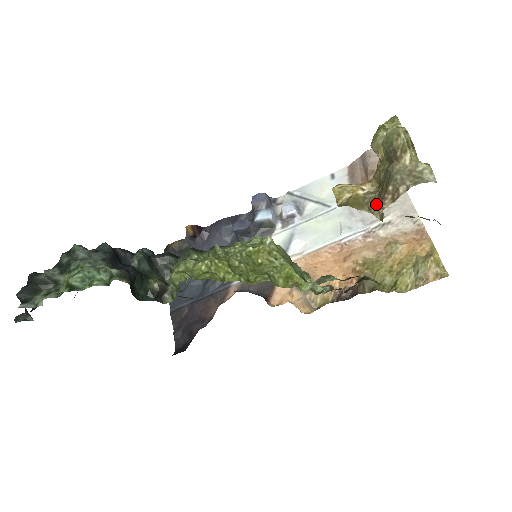
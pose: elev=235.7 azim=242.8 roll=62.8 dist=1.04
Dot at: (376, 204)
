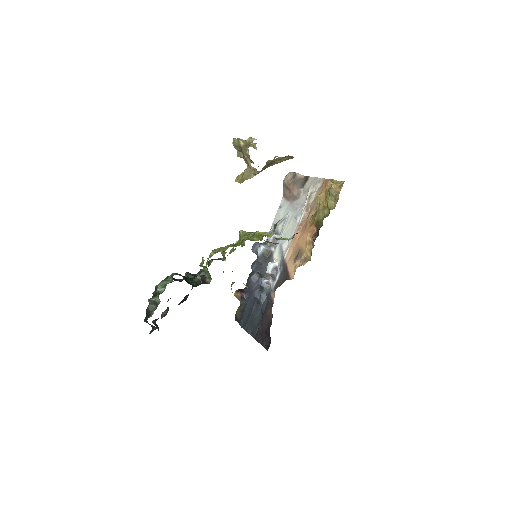
Dot at: (252, 169)
